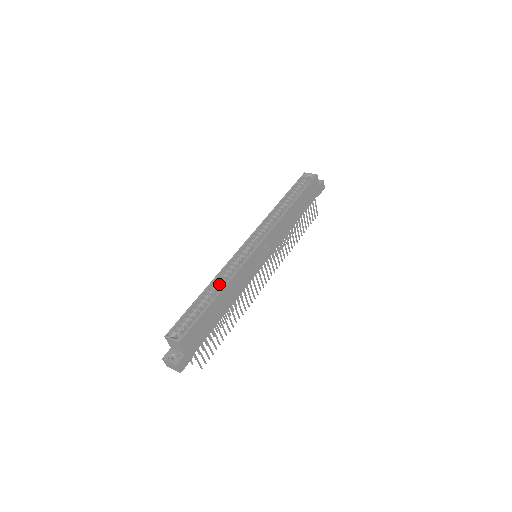
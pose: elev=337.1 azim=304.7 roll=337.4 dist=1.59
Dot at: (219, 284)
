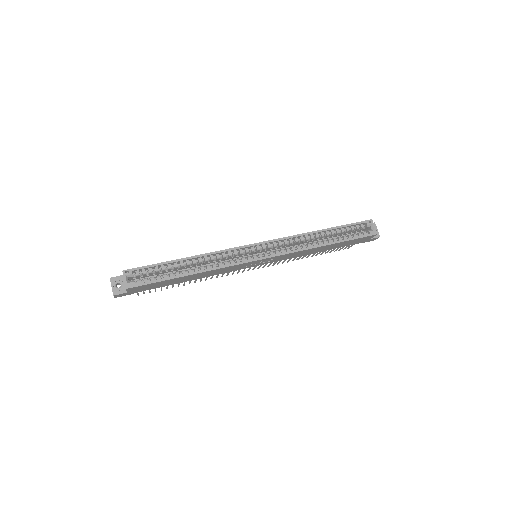
Dot at: (202, 262)
